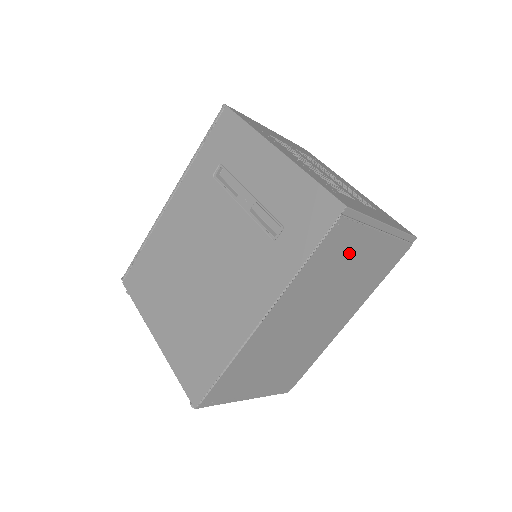
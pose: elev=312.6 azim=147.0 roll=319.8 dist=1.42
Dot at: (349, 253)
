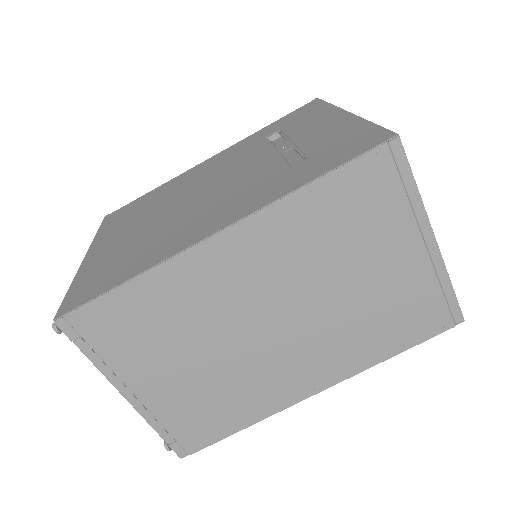
Dot at: (371, 235)
